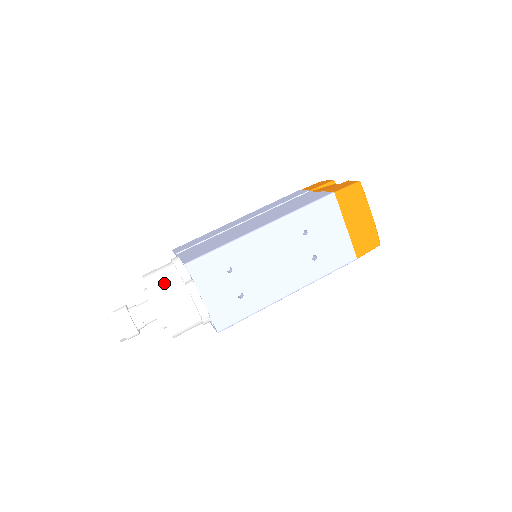
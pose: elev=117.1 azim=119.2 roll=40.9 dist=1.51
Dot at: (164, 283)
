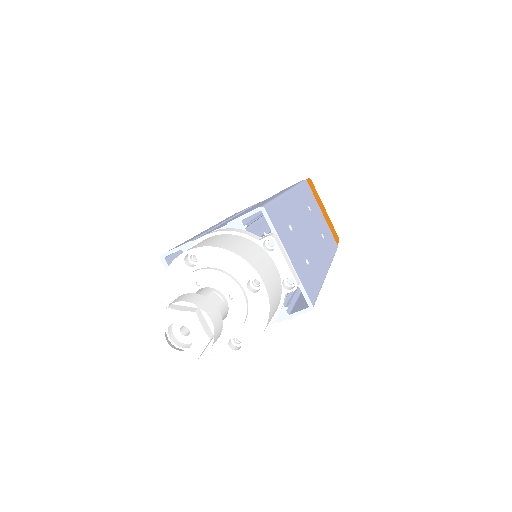
Dot at: (235, 243)
